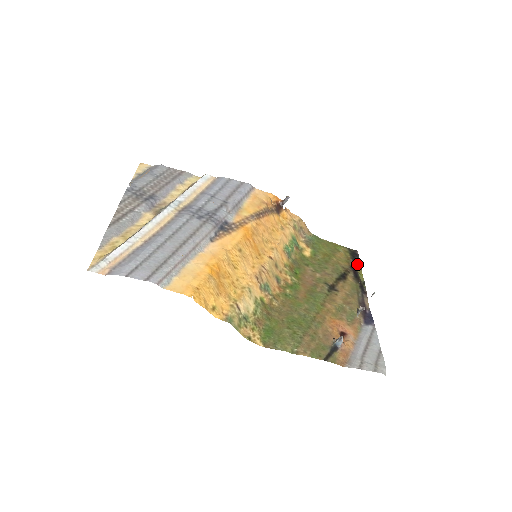
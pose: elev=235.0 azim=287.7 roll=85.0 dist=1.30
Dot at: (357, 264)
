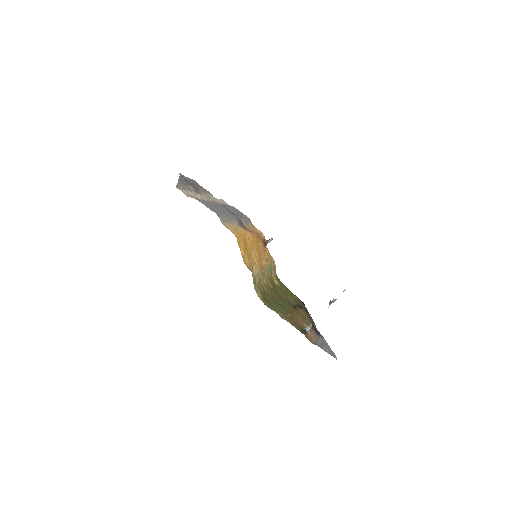
Dot at: (305, 308)
